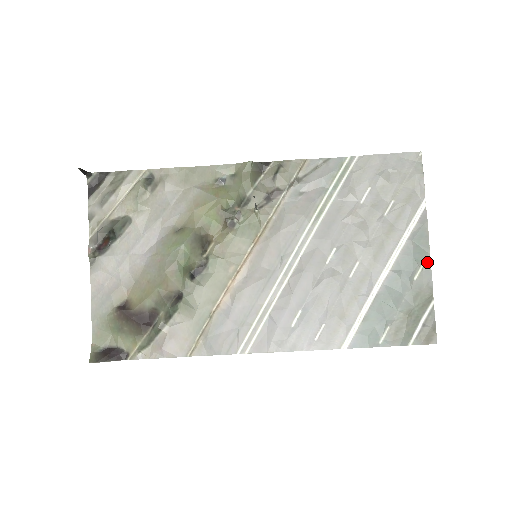
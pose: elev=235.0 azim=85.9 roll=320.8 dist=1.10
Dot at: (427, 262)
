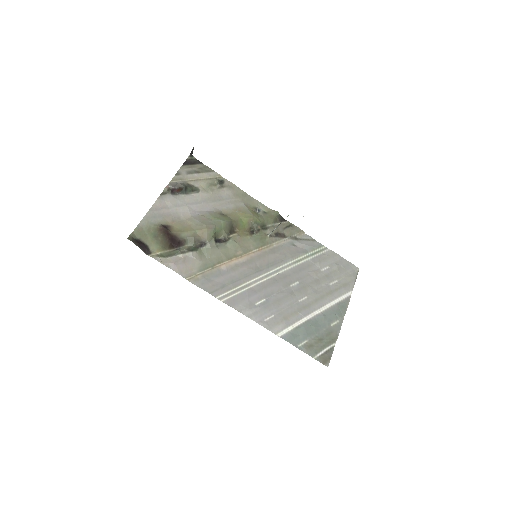
Dot at: (341, 321)
